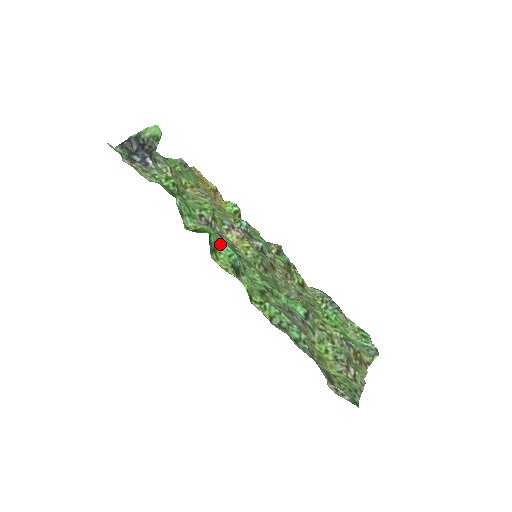
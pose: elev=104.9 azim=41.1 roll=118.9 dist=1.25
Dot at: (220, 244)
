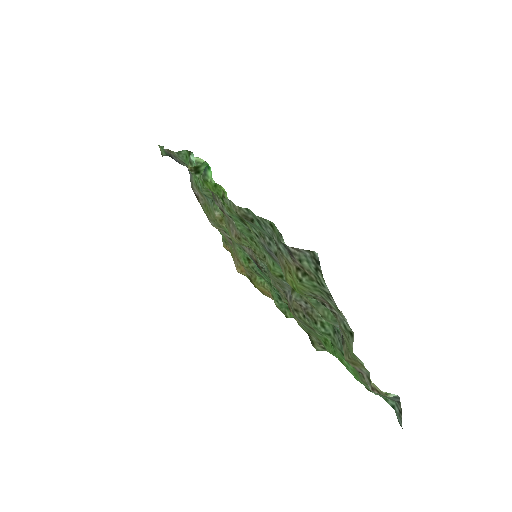
Dot at: occluded
